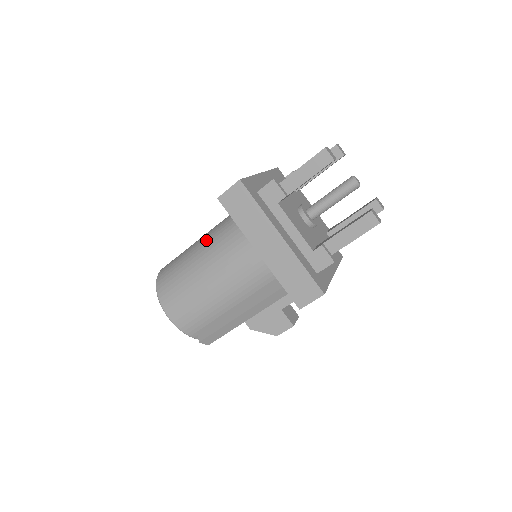
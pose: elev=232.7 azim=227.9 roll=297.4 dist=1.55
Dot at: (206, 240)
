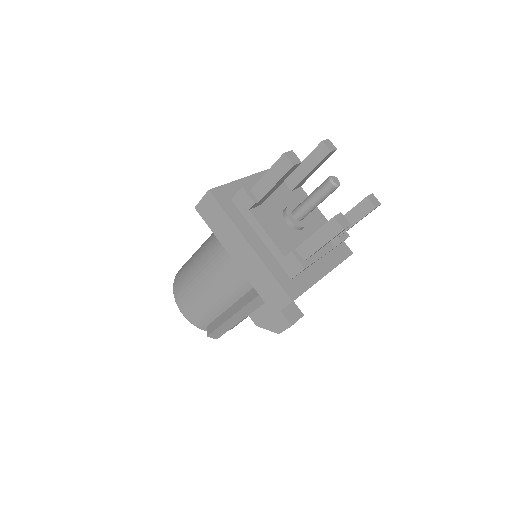
Dot at: (206, 242)
